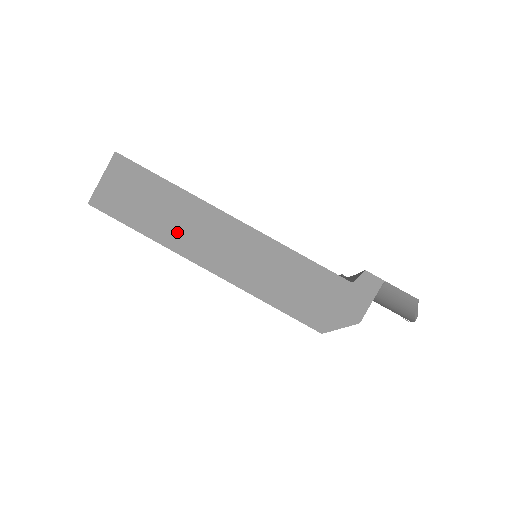
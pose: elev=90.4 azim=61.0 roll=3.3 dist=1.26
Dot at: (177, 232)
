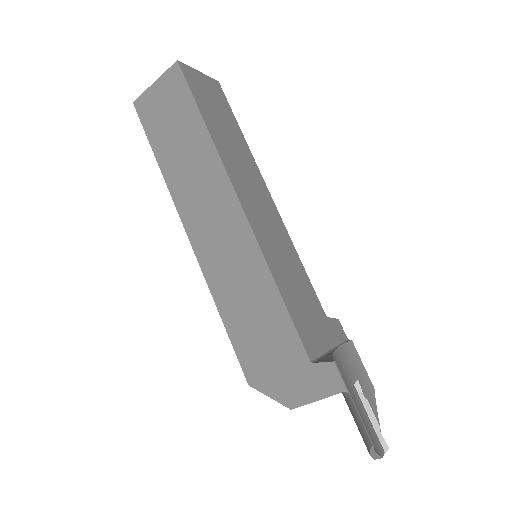
Dot at: (184, 180)
